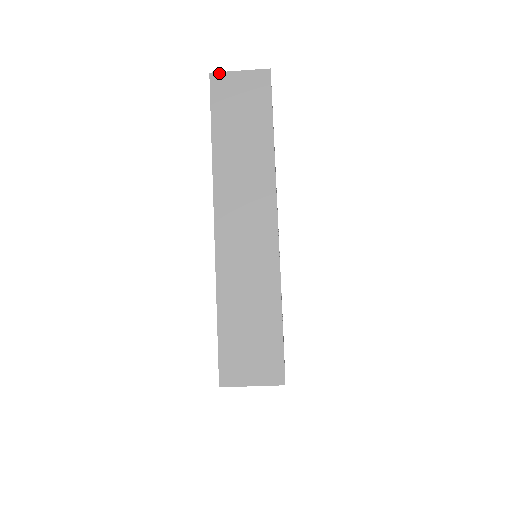
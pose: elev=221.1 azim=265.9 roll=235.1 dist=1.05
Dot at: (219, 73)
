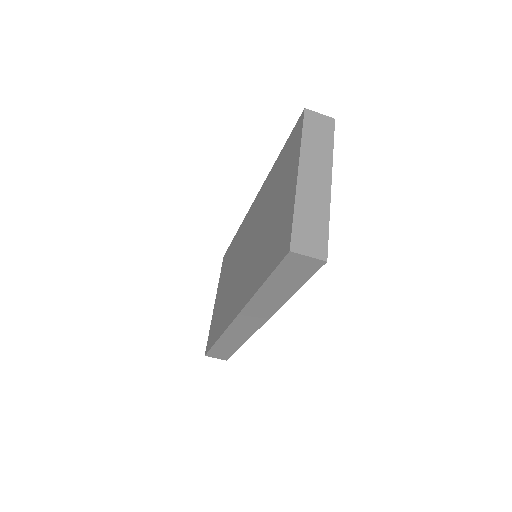
Dot at: (310, 110)
